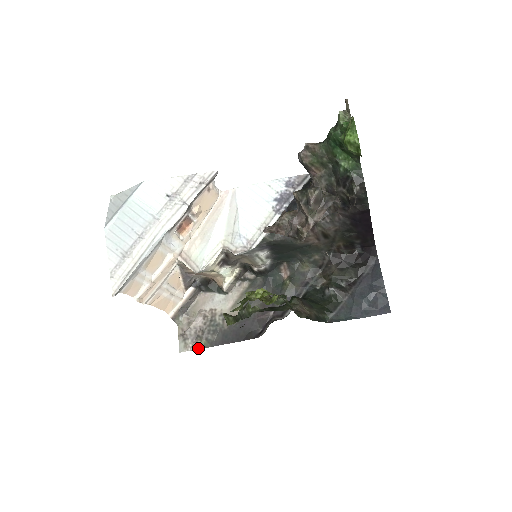
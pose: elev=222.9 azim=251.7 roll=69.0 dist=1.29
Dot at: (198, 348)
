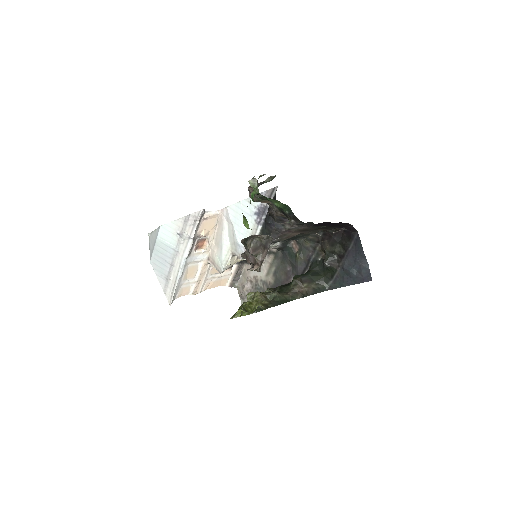
Dot at: occluded
